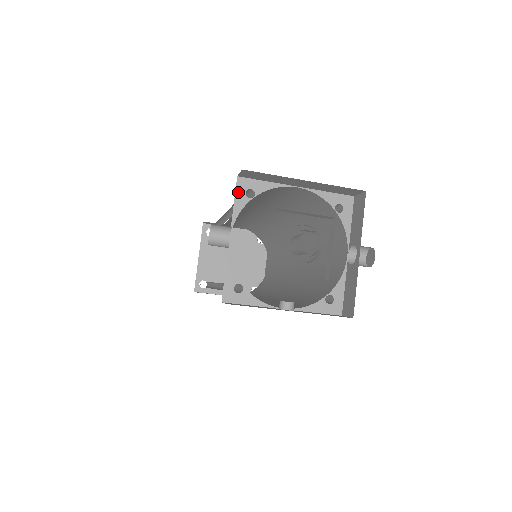
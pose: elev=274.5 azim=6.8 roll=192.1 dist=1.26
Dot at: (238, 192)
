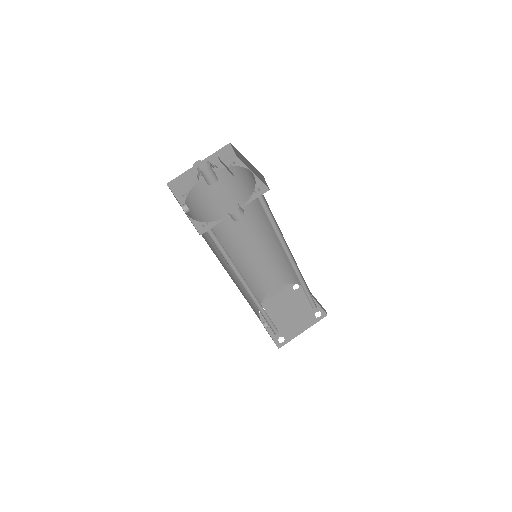
Dot at: (229, 161)
